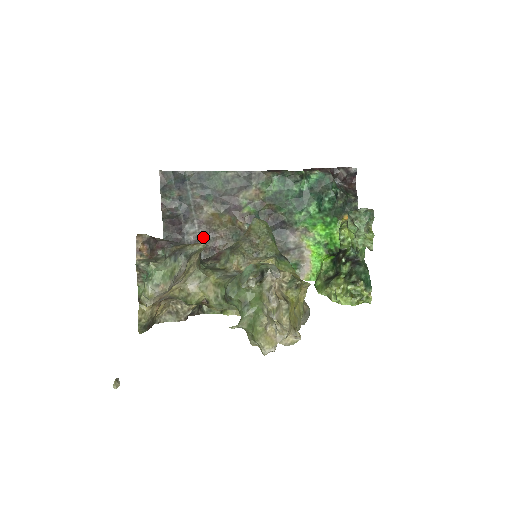
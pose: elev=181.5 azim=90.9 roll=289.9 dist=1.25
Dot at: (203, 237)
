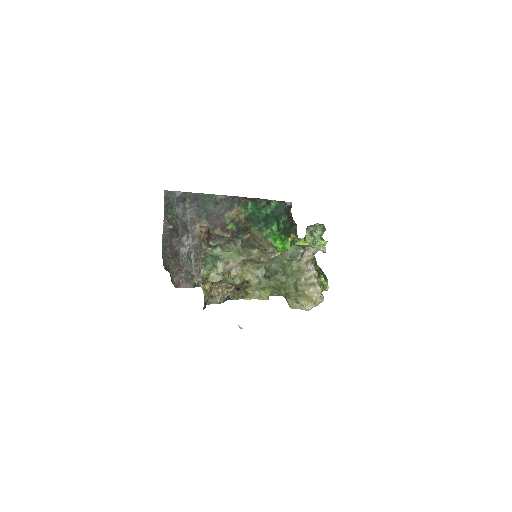
Dot at: (195, 249)
